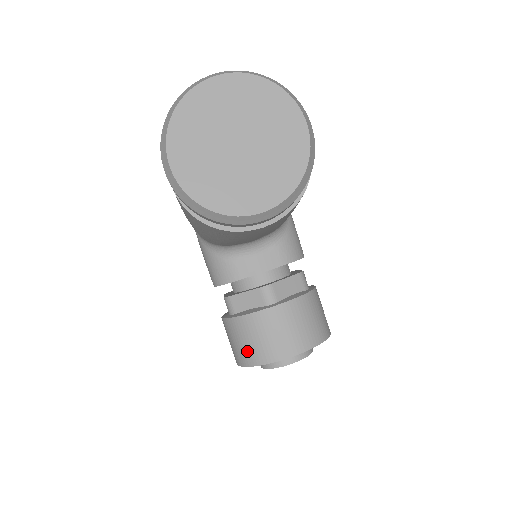
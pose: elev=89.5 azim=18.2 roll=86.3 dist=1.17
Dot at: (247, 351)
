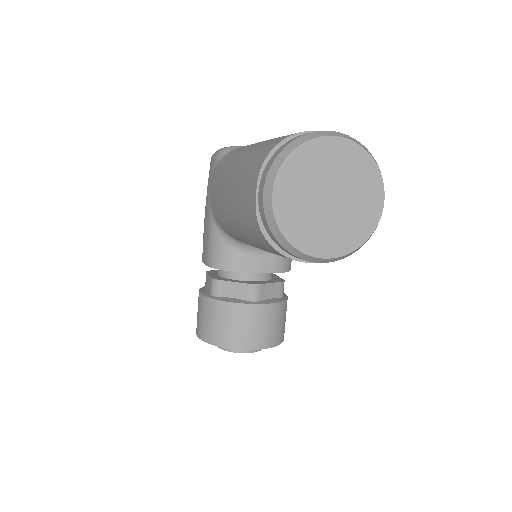
Dot at: (216, 331)
